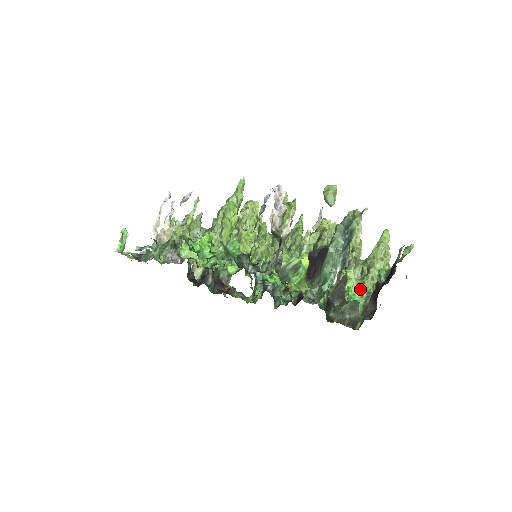
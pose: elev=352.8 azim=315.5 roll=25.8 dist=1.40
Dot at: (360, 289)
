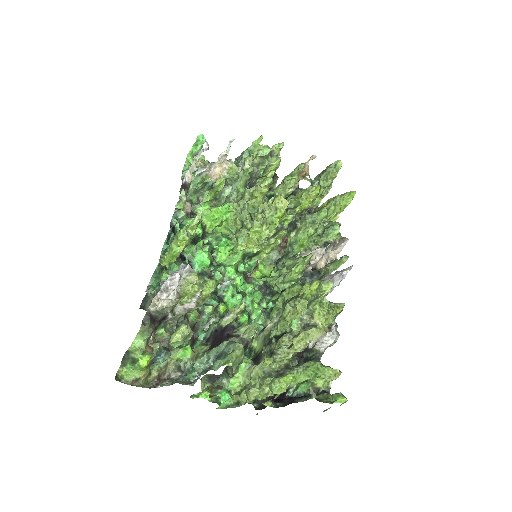
Dot at: (240, 391)
